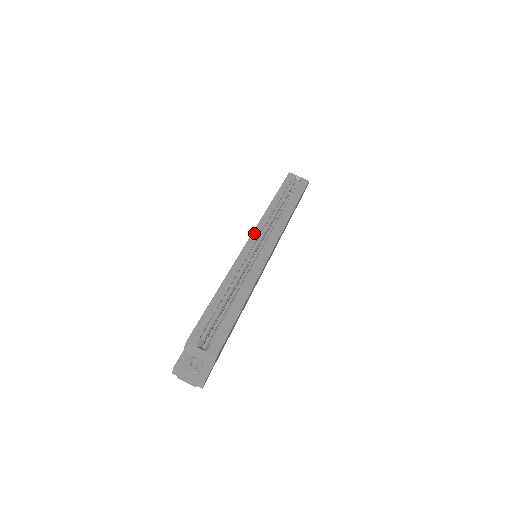
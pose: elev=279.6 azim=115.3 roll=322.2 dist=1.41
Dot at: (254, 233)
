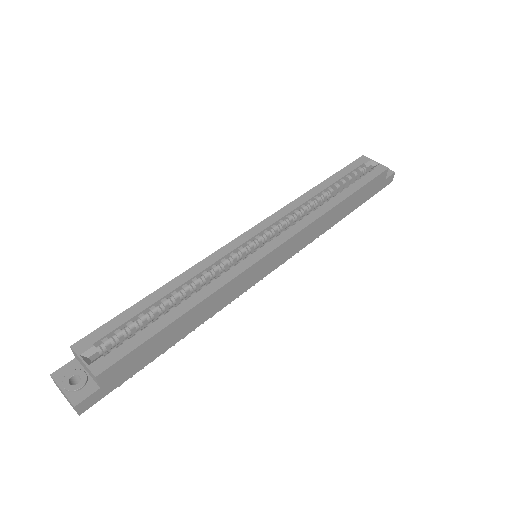
Dot at: (260, 224)
